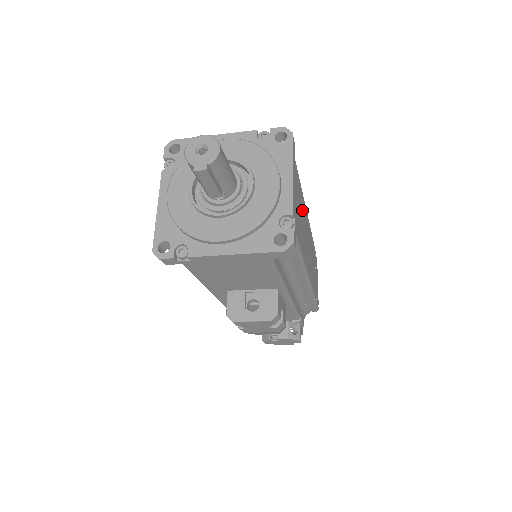
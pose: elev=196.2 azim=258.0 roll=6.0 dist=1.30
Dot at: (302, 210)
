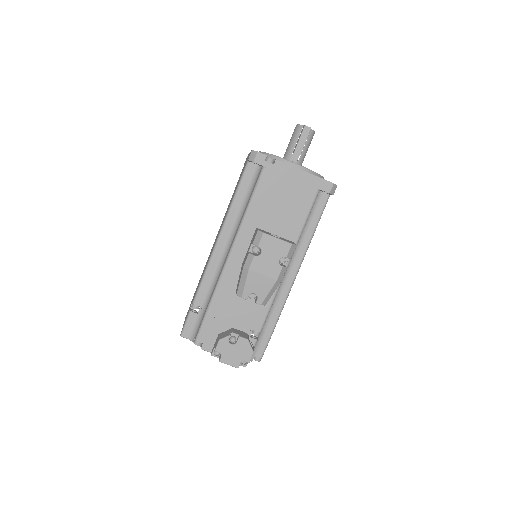
Dot at: occluded
